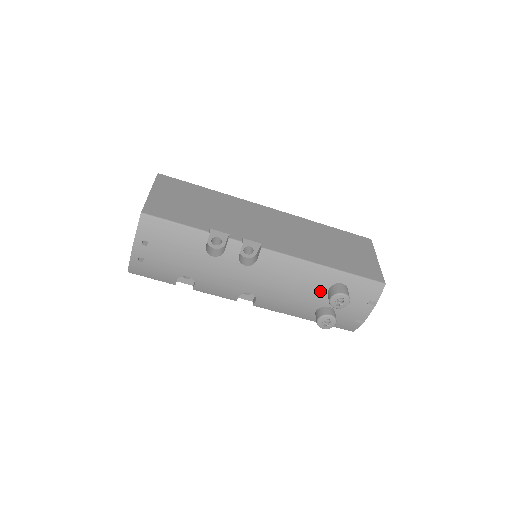
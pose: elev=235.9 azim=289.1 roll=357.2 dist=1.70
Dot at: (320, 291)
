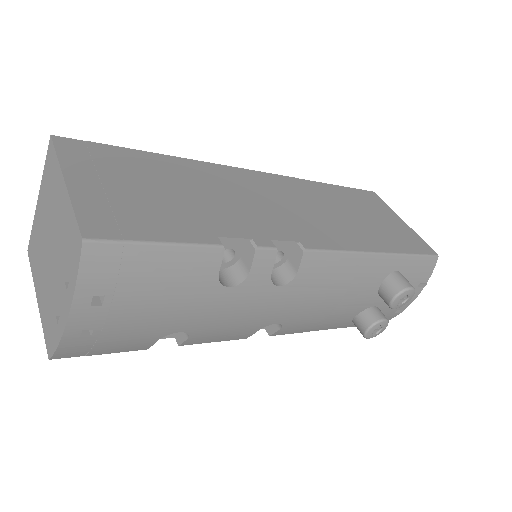
Dot at: (370, 290)
